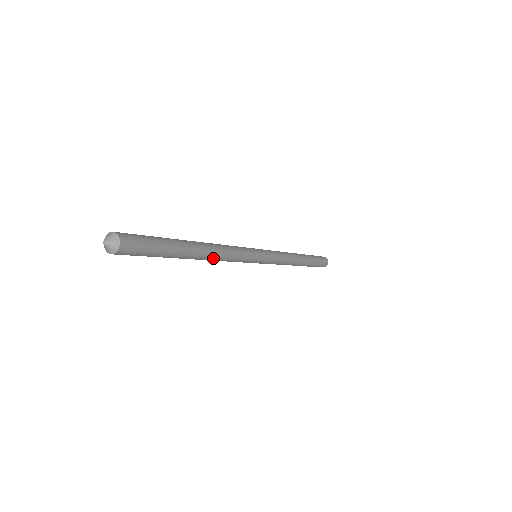
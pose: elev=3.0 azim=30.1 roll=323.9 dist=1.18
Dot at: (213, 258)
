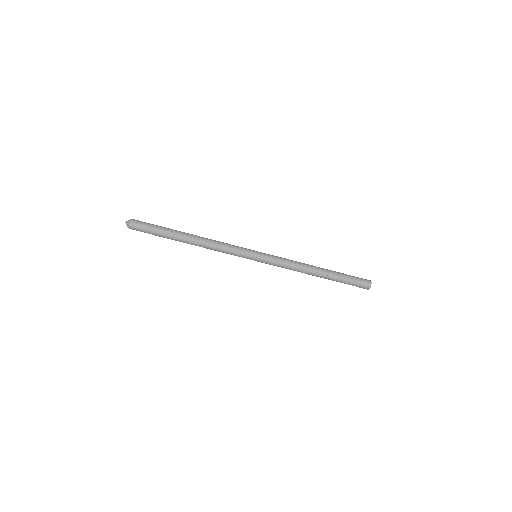
Dot at: (204, 242)
